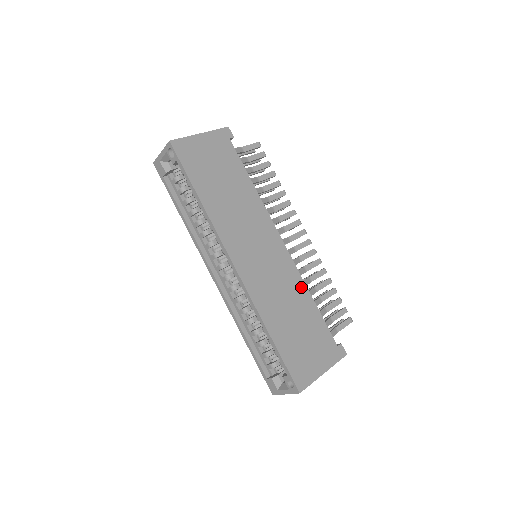
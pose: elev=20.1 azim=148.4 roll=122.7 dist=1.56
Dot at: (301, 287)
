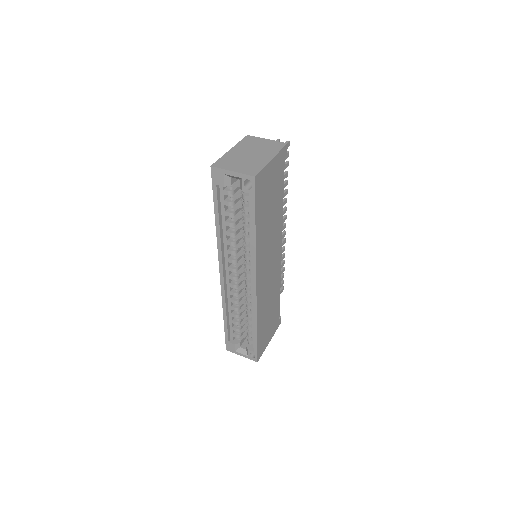
Dot at: (278, 284)
